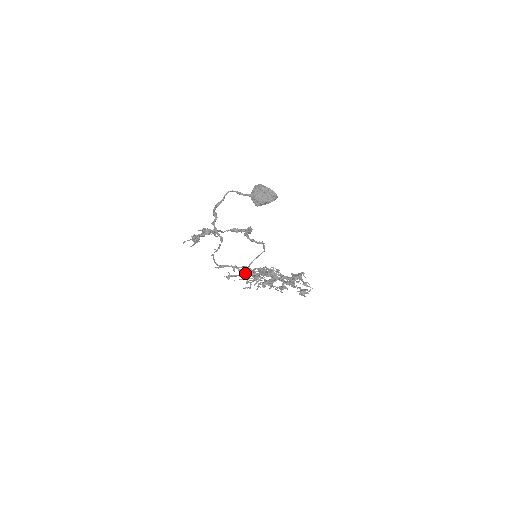
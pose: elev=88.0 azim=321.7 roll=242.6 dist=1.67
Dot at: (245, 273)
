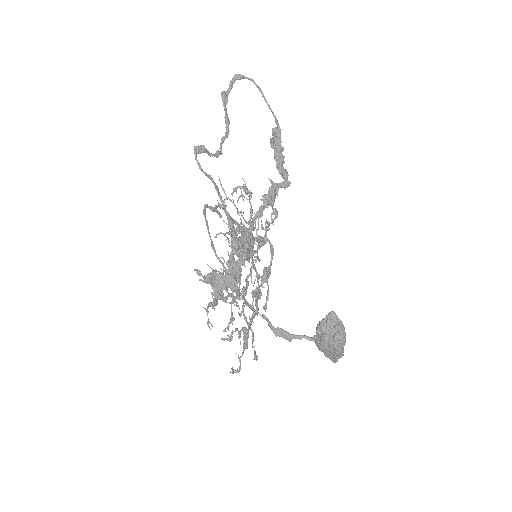
Dot at: (230, 339)
